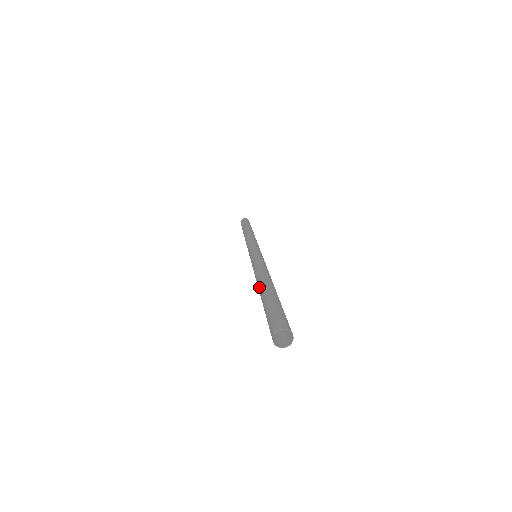
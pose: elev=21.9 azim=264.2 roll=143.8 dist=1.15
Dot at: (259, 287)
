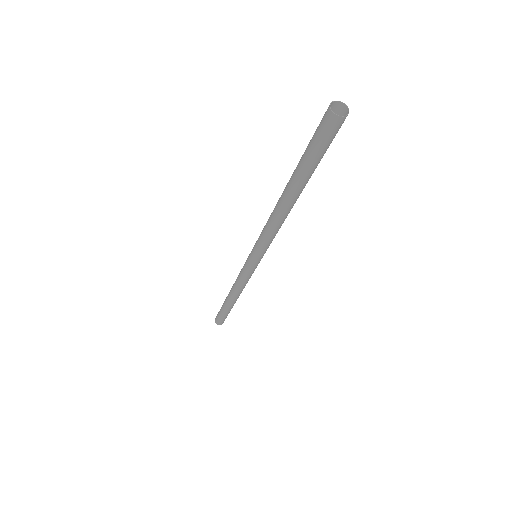
Dot at: (284, 189)
